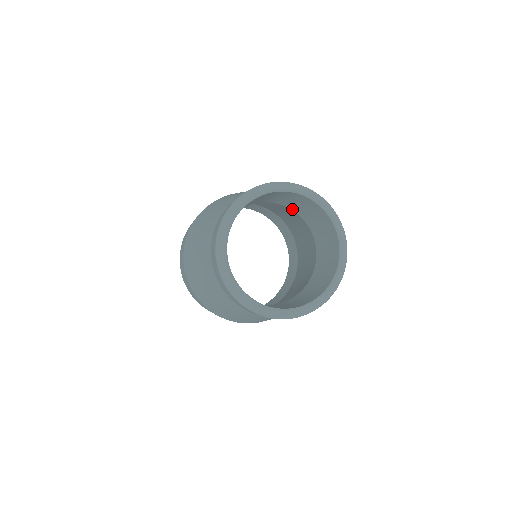
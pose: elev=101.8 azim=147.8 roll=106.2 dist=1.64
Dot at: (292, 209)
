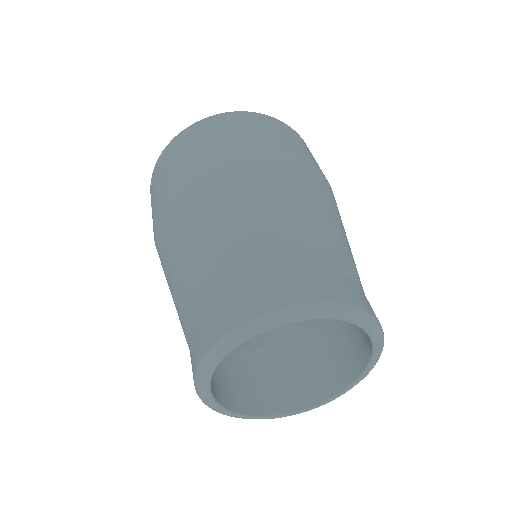
Dot at: occluded
